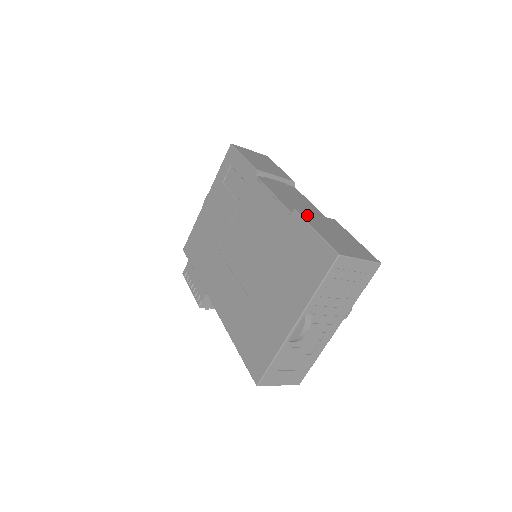
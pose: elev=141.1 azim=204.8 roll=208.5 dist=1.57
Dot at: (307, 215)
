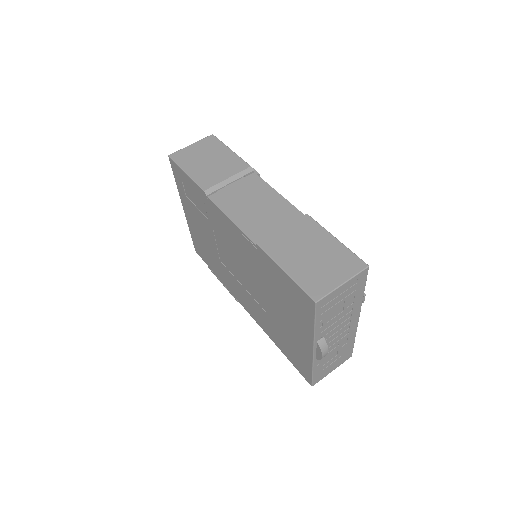
Dot at: (272, 243)
